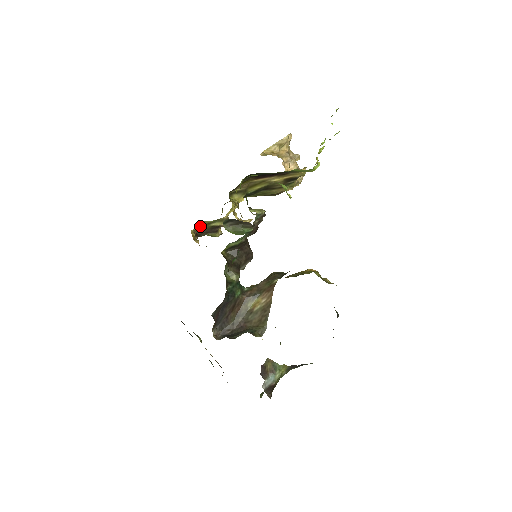
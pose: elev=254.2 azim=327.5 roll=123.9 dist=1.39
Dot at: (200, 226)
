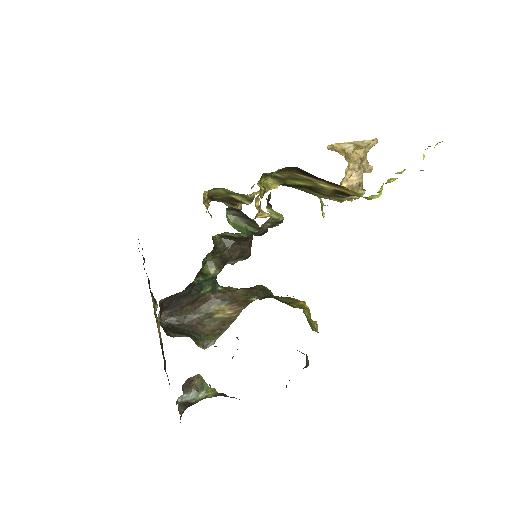
Dot at: (218, 191)
